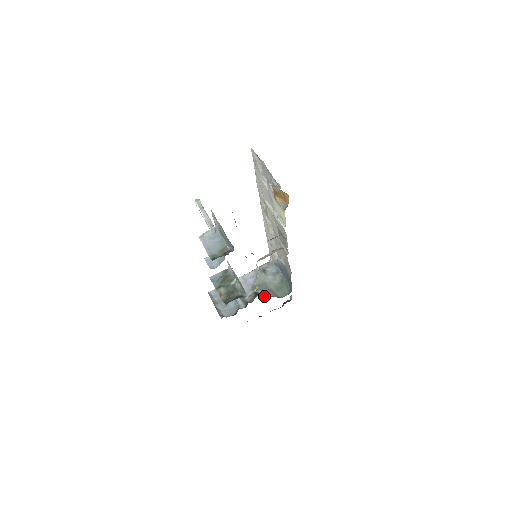
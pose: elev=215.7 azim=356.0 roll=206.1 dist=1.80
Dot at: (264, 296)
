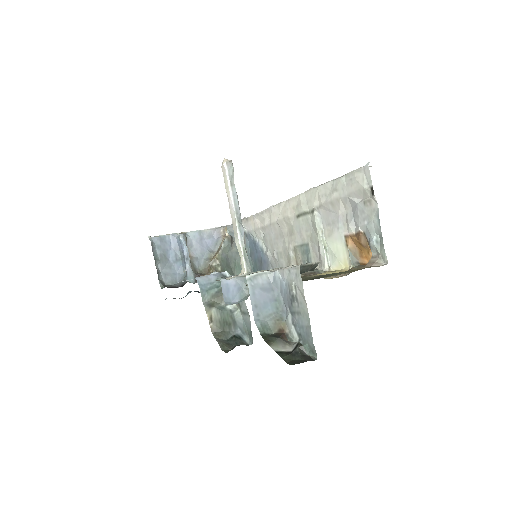
Dot at: occluded
